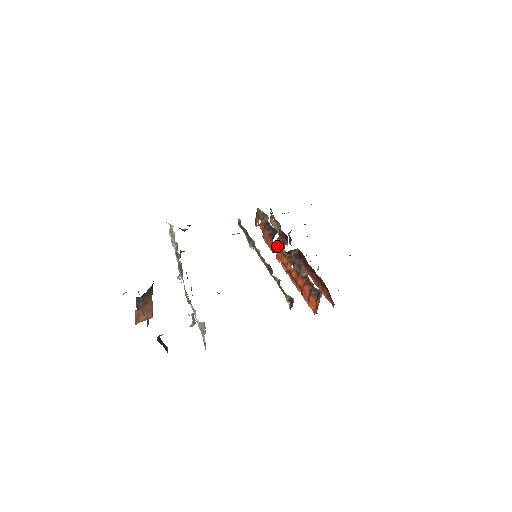
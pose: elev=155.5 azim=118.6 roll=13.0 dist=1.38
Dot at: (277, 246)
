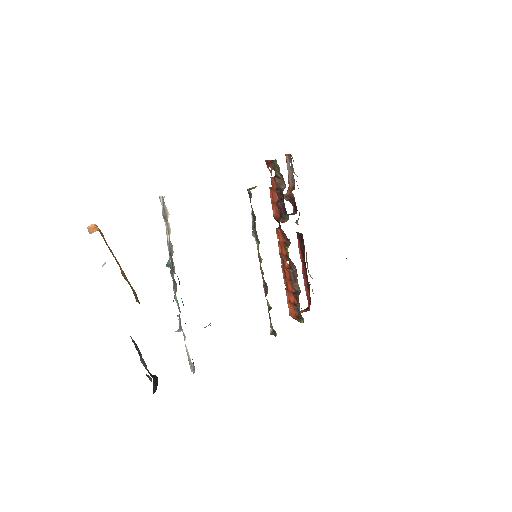
Dot at: (282, 230)
